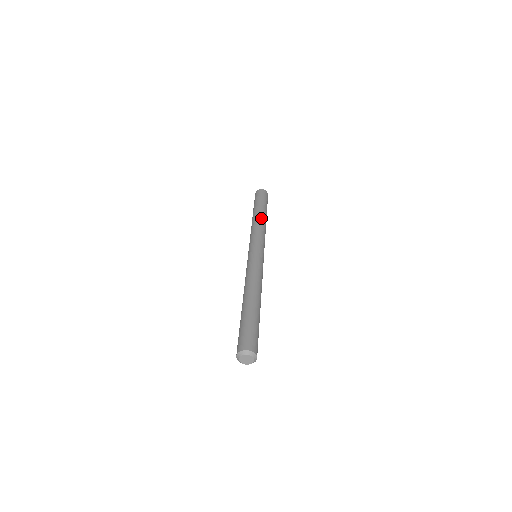
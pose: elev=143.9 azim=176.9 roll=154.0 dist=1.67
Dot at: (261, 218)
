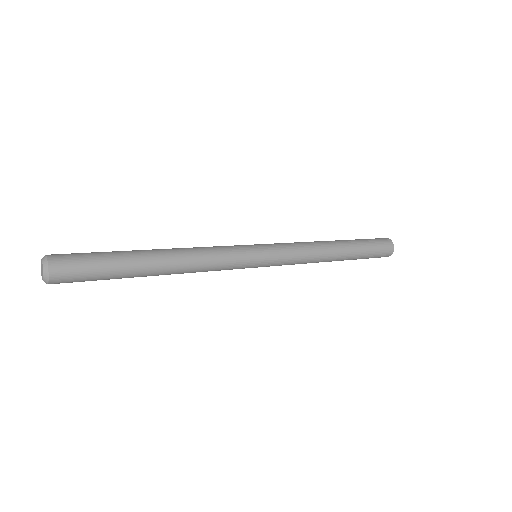
Dot at: (322, 241)
